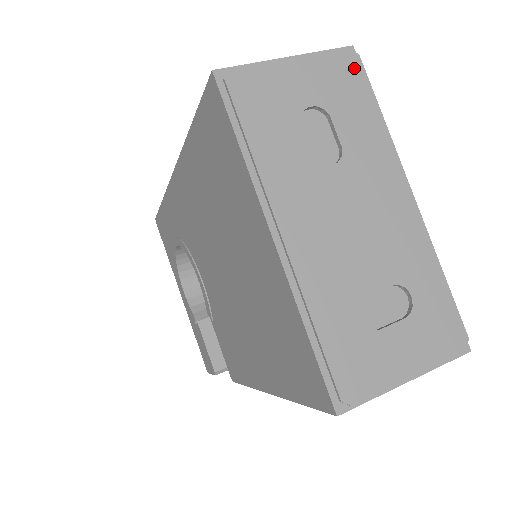
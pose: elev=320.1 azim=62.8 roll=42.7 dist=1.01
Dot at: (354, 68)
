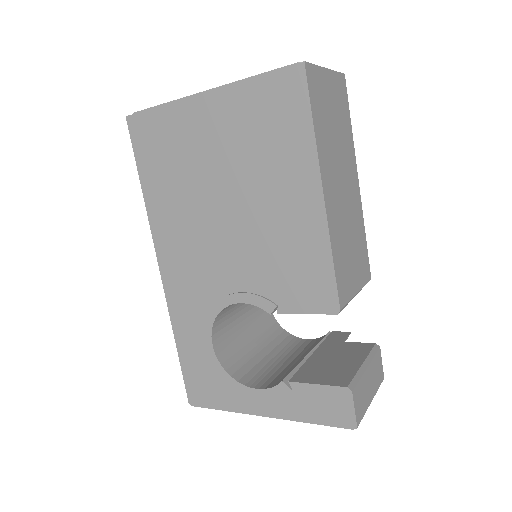
Dot at: occluded
